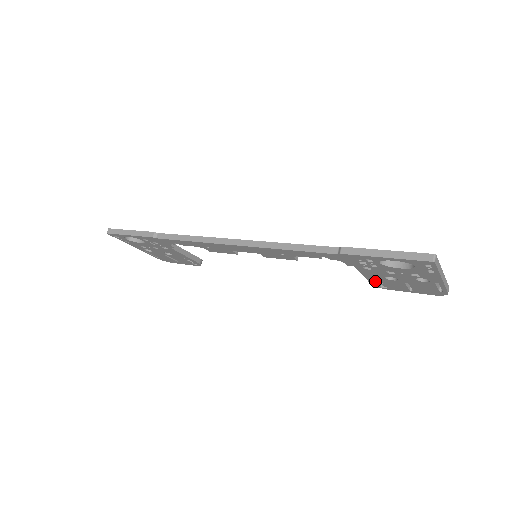
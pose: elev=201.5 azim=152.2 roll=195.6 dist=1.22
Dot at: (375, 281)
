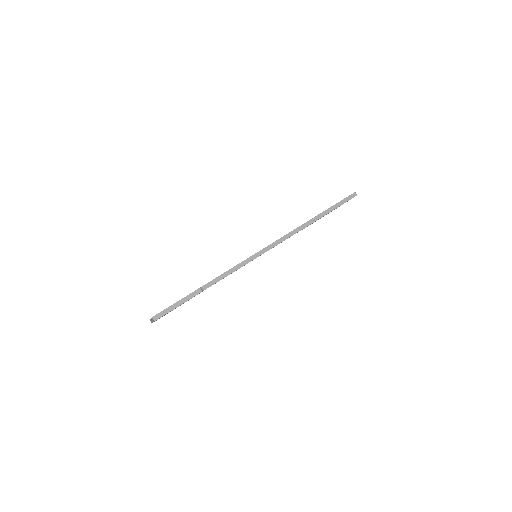
Dot at: occluded
